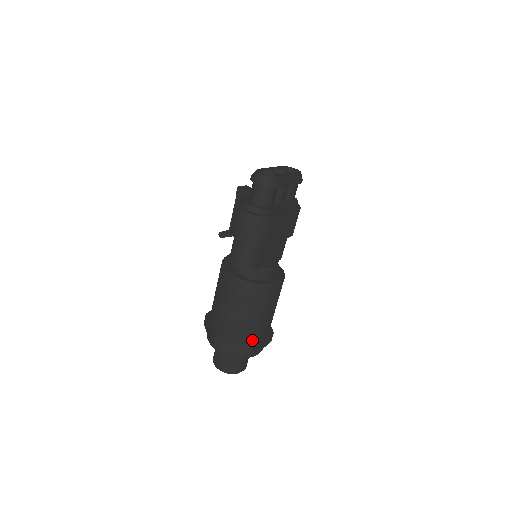
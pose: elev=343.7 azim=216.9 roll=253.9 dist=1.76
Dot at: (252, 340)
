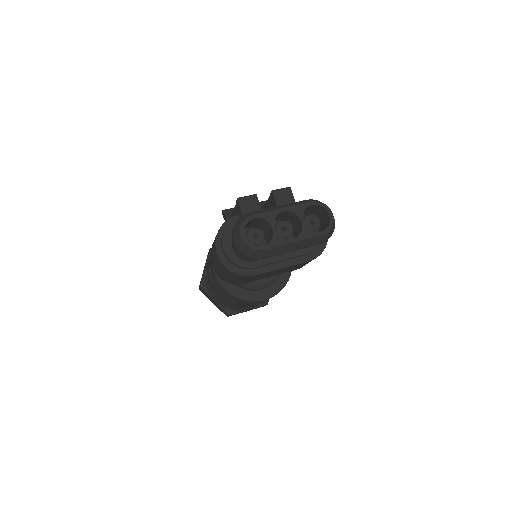
Dot at: (232, 310)
